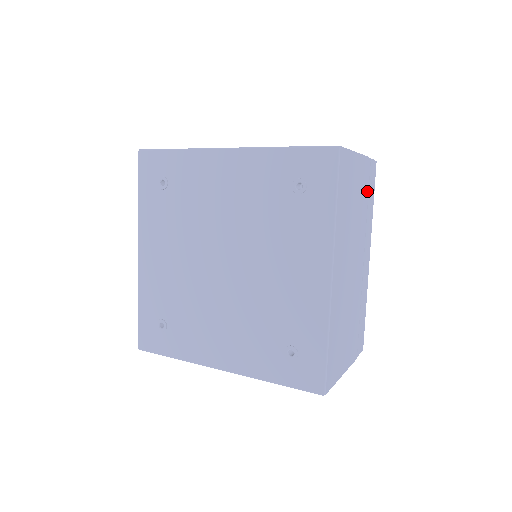
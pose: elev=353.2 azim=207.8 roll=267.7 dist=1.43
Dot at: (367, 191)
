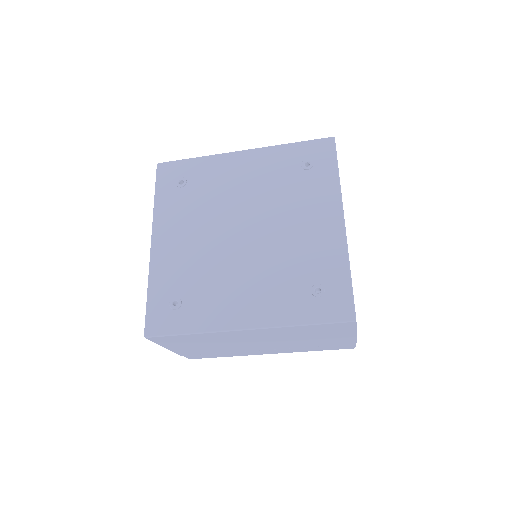
Dot at: occluded
